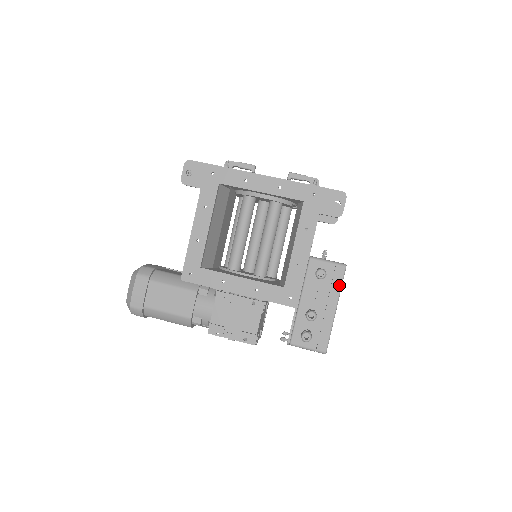
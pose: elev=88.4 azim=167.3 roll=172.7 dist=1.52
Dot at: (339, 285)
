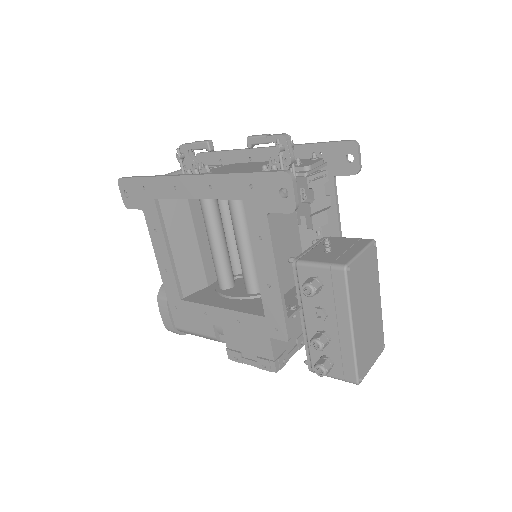
Dot at: (344, 297)
